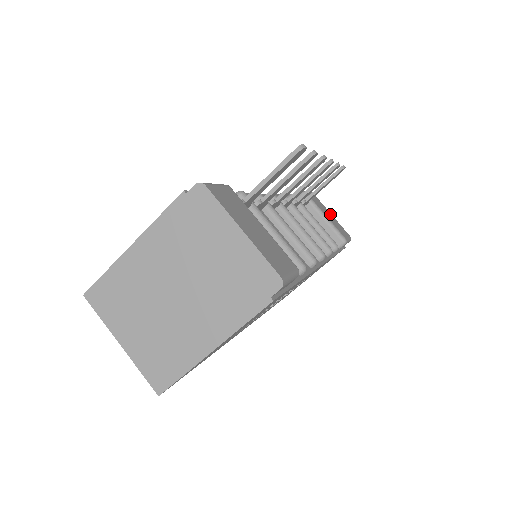
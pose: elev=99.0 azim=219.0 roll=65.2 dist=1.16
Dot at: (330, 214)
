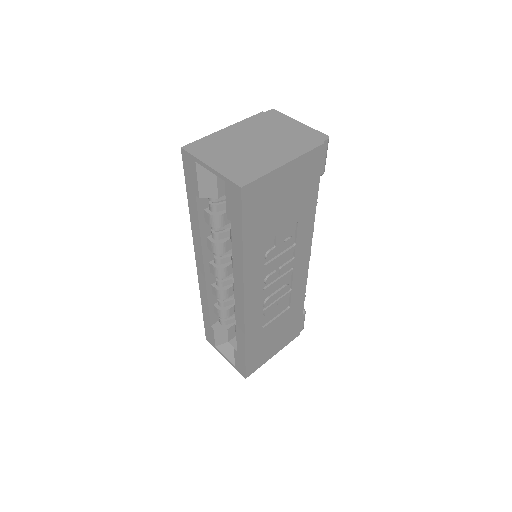
Dot at: occluded
